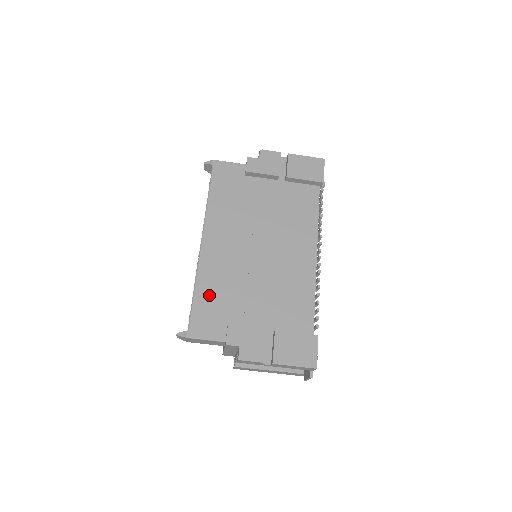
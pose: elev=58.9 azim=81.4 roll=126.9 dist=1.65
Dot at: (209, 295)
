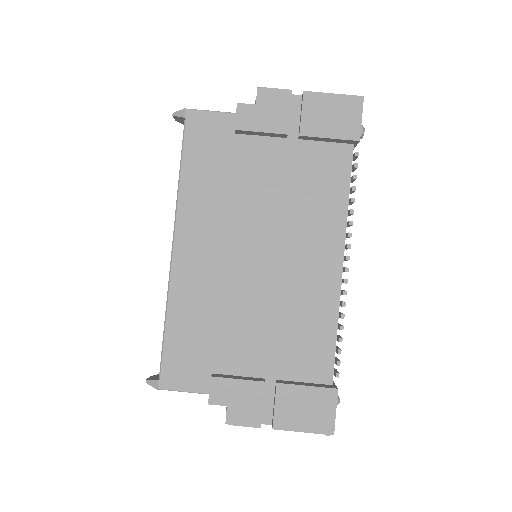
Dot at: (186, 329)
